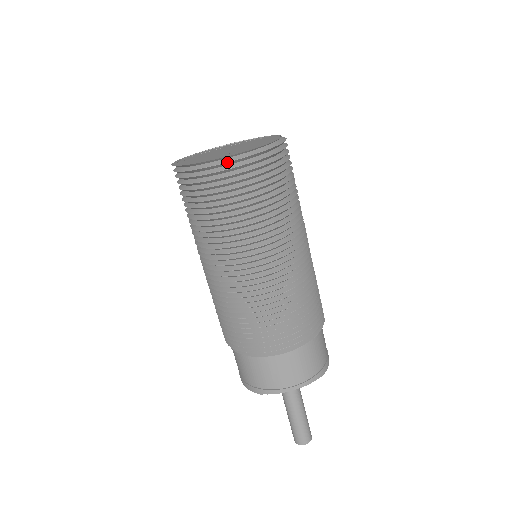
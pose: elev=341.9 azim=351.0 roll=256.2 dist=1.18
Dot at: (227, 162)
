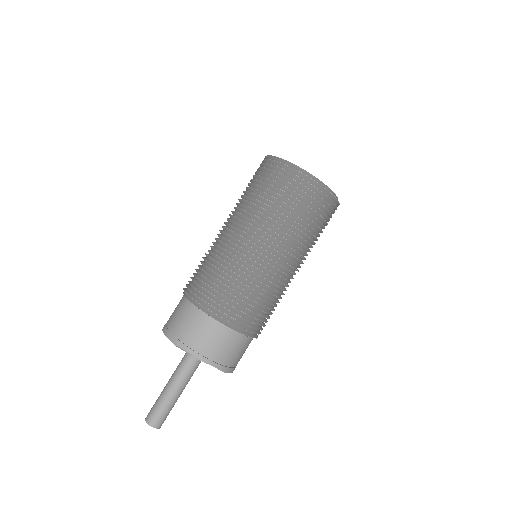
Dot at: (310, 177)
